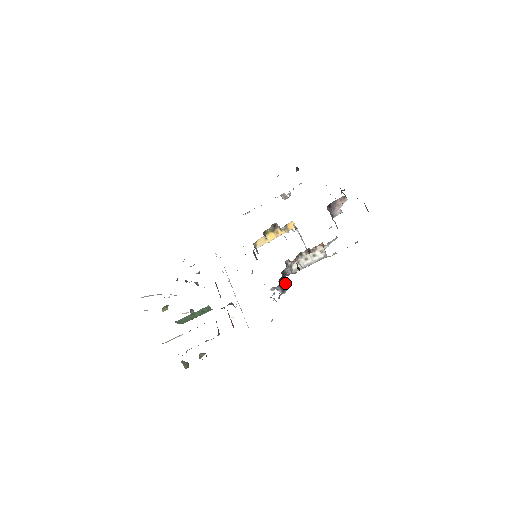
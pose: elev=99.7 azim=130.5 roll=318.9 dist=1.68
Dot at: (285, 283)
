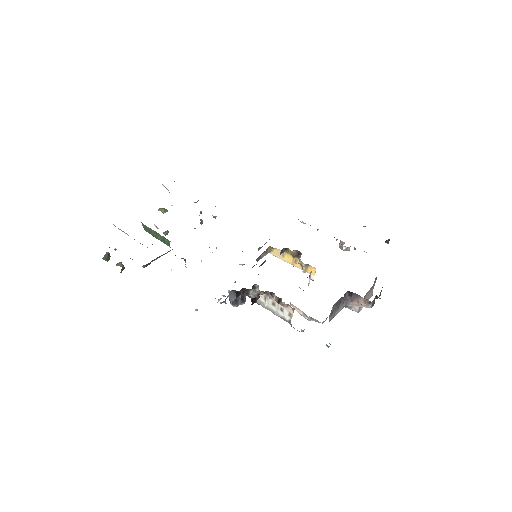
Dot at: (242, 300)
